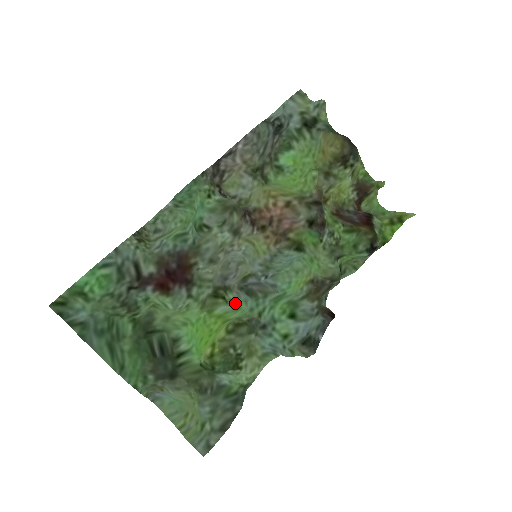
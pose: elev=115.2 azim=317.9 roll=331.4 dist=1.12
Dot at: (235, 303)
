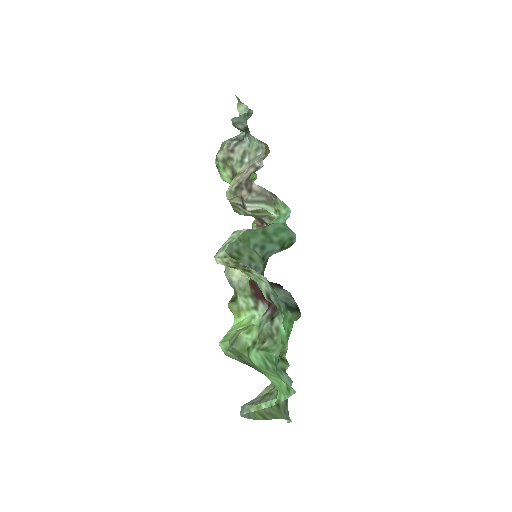
Dot at: occluded
